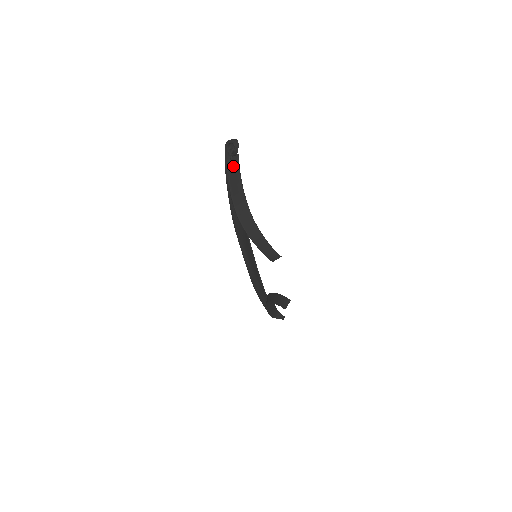
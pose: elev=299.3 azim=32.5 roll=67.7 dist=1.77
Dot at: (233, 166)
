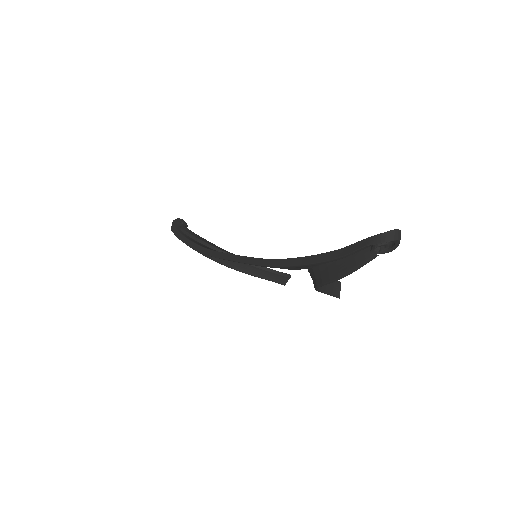
Dot at: (365, 259)
